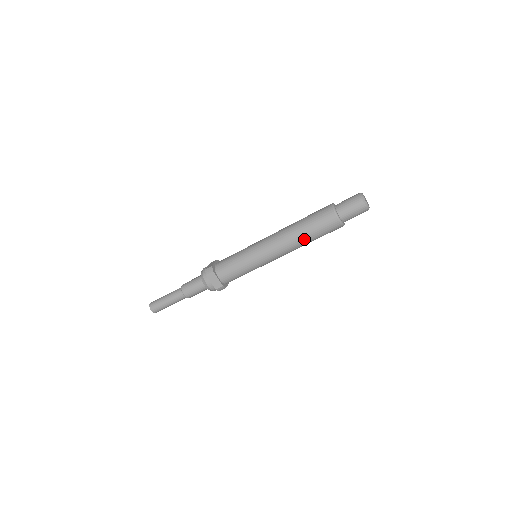
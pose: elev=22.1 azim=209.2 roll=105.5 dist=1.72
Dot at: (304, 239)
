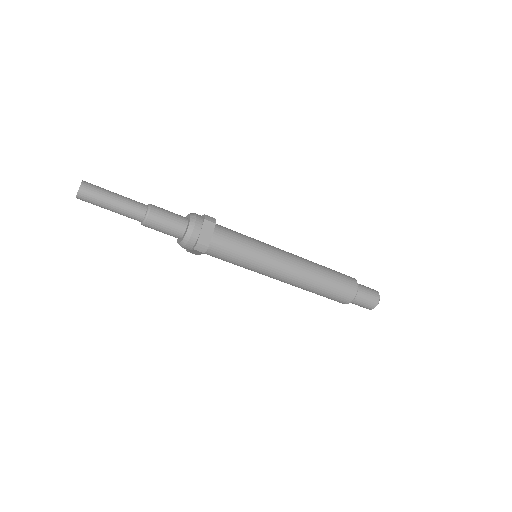
Dot at: (319, 281)
